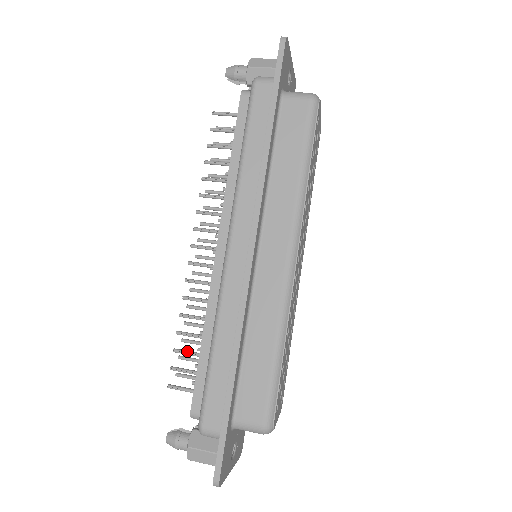
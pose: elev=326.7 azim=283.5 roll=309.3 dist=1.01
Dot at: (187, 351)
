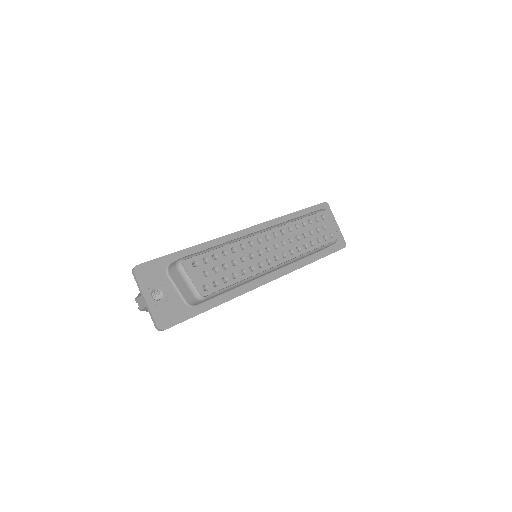
Dot at: occluded
